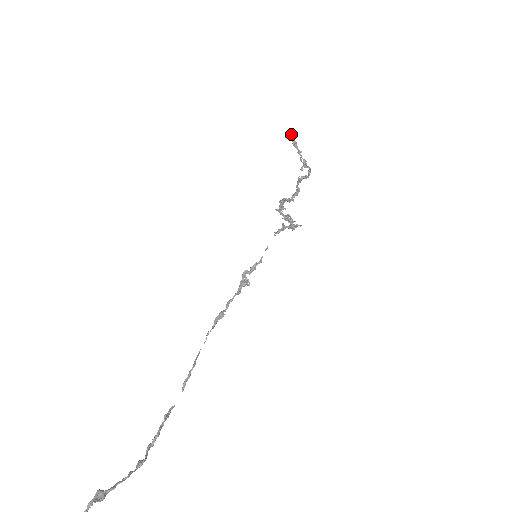
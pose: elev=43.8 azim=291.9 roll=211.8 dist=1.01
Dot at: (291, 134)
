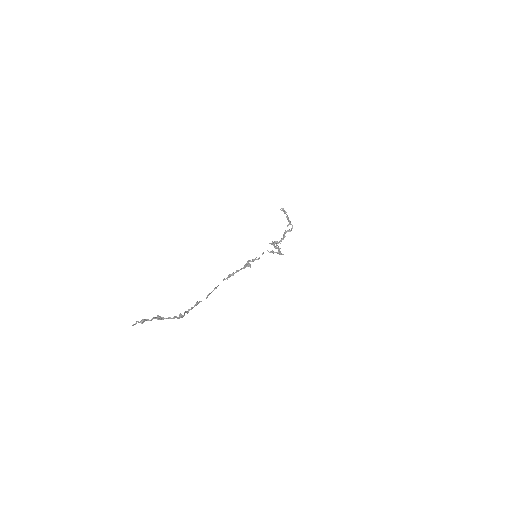
Dot at: occluded
